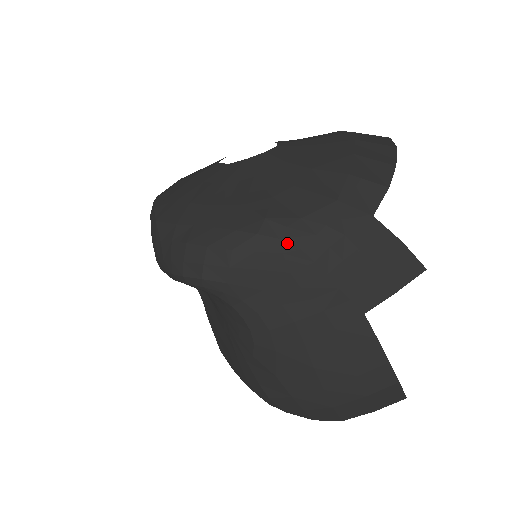
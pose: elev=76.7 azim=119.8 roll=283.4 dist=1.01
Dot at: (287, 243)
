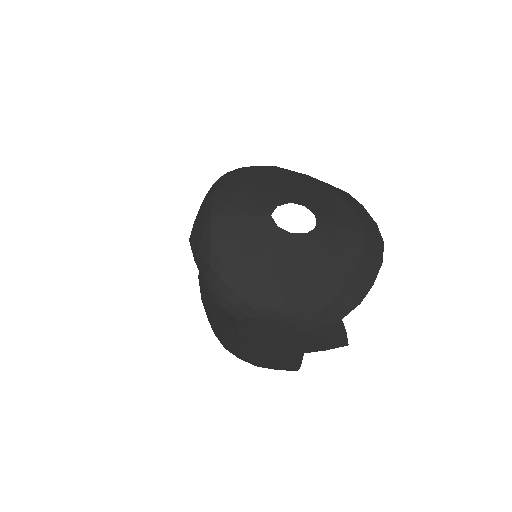
Dot at: (289, 321)
